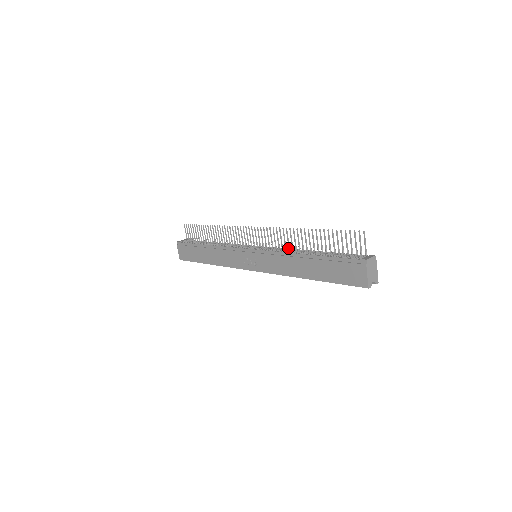
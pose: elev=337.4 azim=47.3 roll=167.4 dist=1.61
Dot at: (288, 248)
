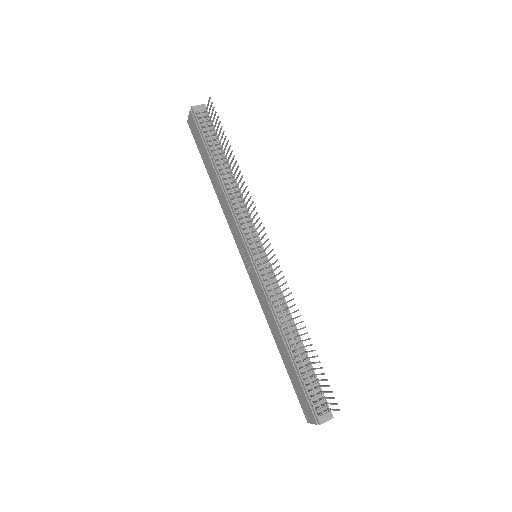
Dot at: (285, 301)
